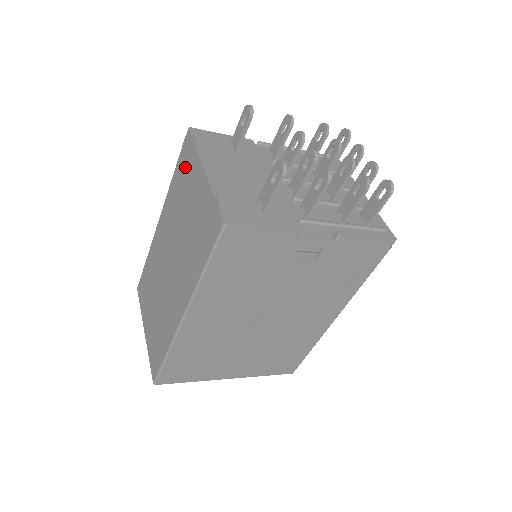
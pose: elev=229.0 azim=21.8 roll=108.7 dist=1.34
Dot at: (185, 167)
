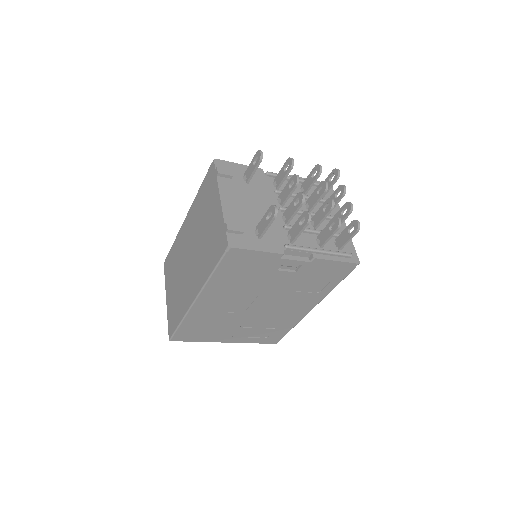
Dot at: (208, 189)
